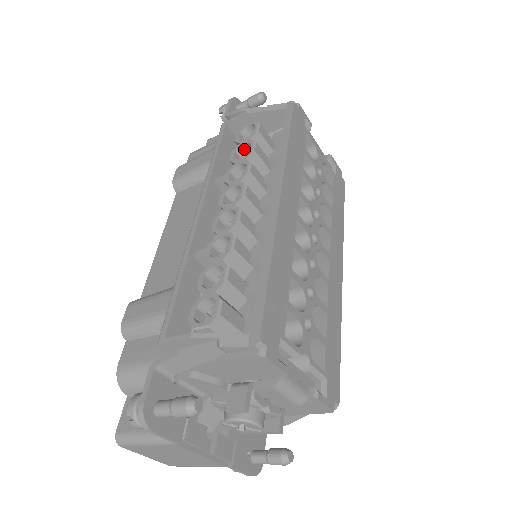
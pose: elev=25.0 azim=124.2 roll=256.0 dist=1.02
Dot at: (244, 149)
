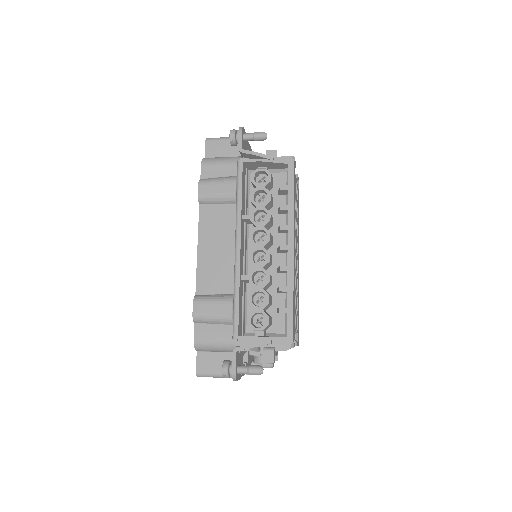
Dot at: (259, 191)
